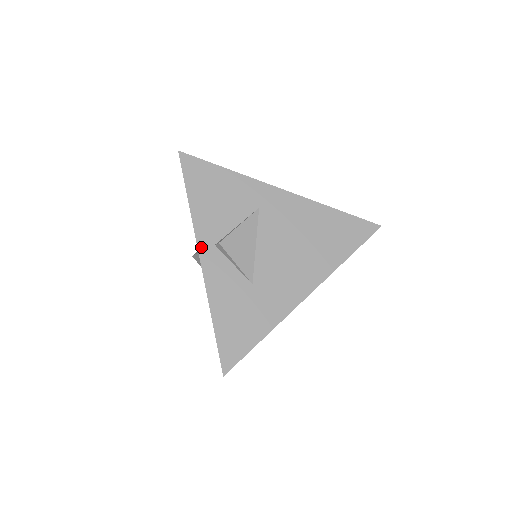
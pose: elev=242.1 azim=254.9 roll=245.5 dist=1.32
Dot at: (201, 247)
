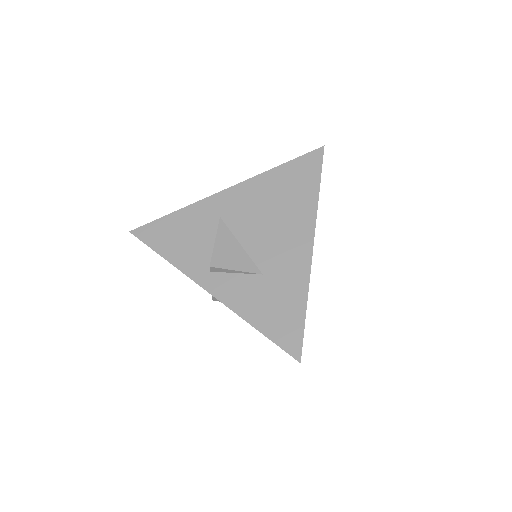
Dot at: (201, 282)
